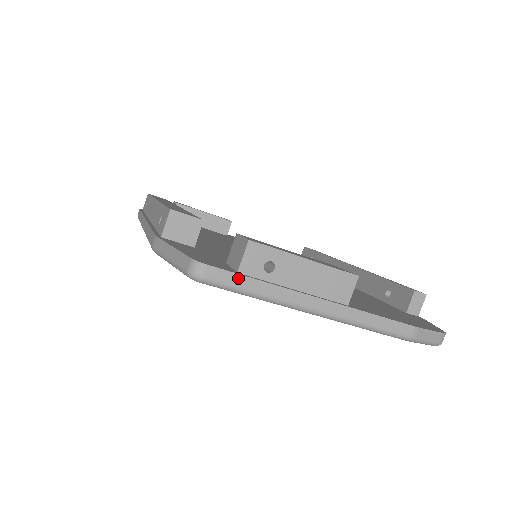
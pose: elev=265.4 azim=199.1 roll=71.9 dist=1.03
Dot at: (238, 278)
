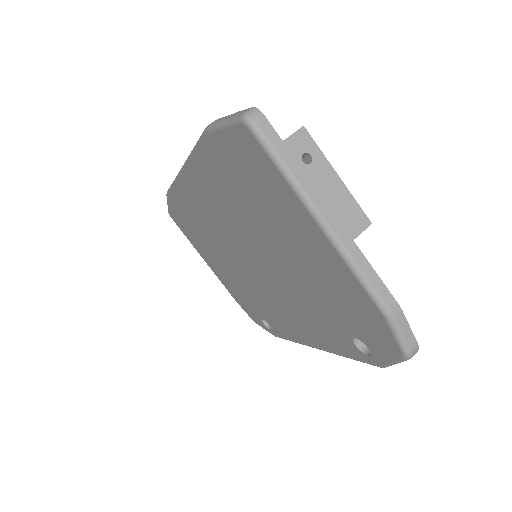
Dot at: (280, 143)
